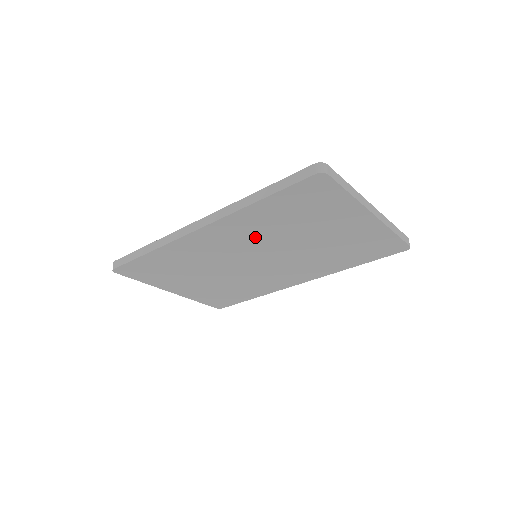
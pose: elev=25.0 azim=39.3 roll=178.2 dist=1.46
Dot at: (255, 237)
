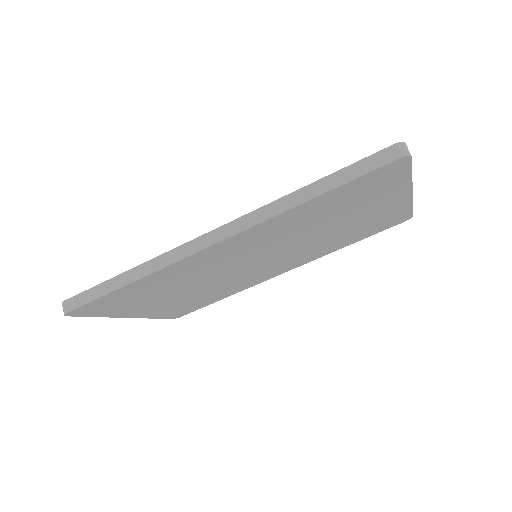
Dot at: (277, 238)
